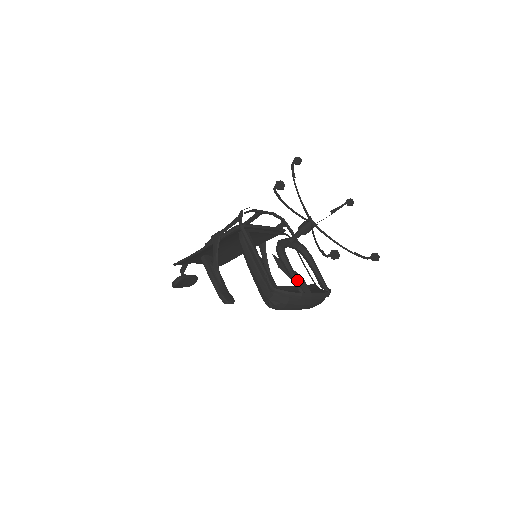
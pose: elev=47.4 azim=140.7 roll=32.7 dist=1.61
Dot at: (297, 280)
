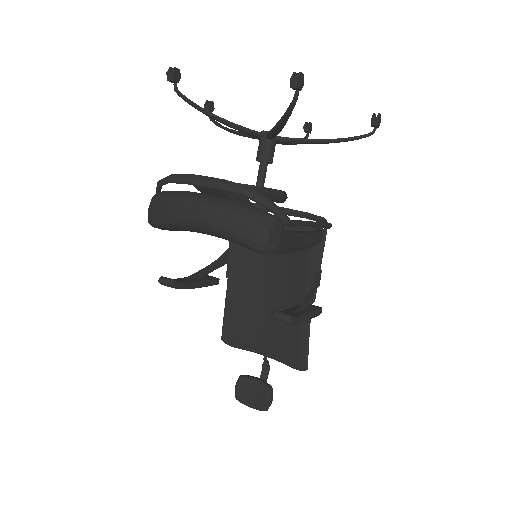
Dot at: occluded
